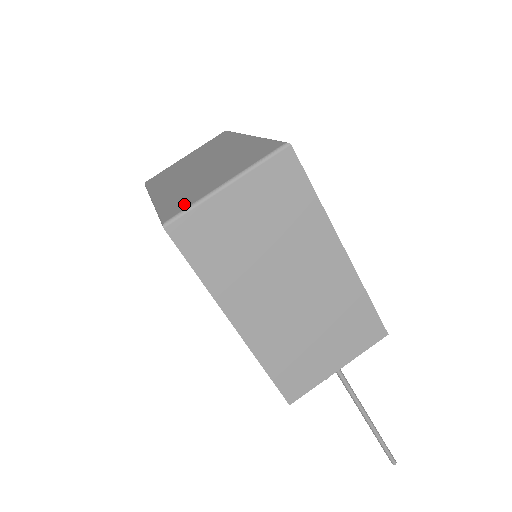
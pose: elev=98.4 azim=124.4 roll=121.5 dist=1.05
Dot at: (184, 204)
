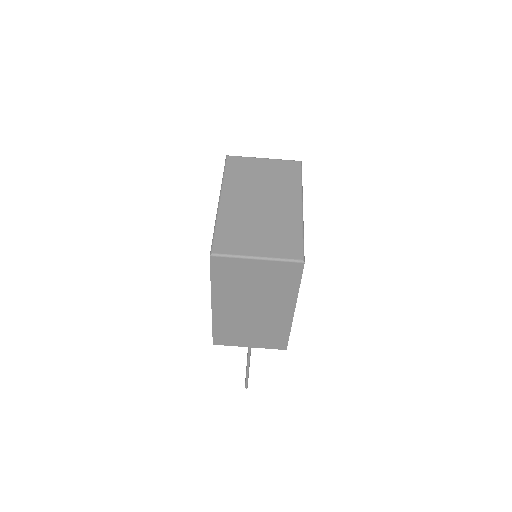
Dot at: (230, 247)
